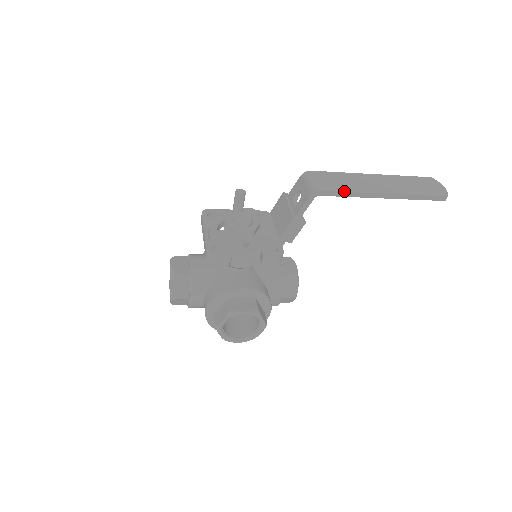
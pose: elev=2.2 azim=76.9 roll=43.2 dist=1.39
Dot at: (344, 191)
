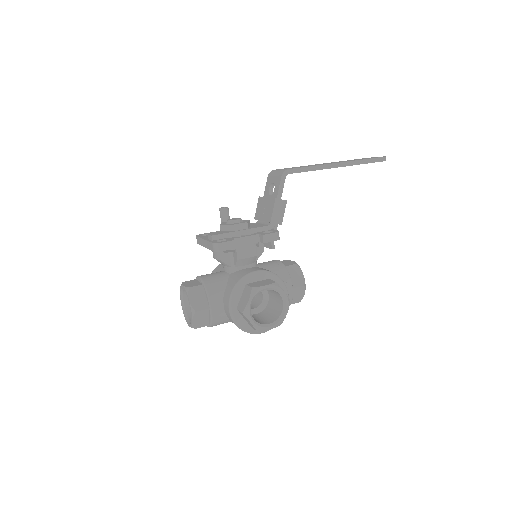
Dot at: (306, 167)
